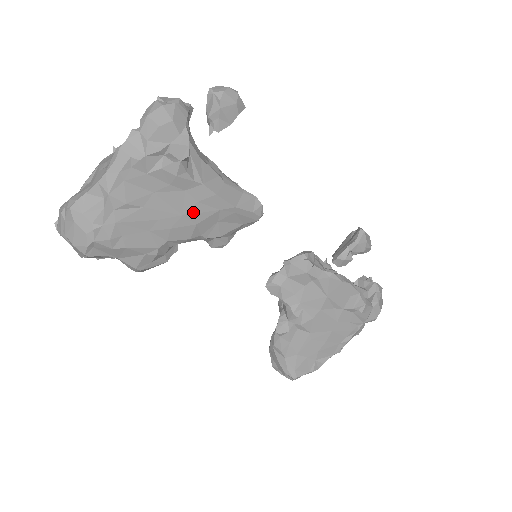
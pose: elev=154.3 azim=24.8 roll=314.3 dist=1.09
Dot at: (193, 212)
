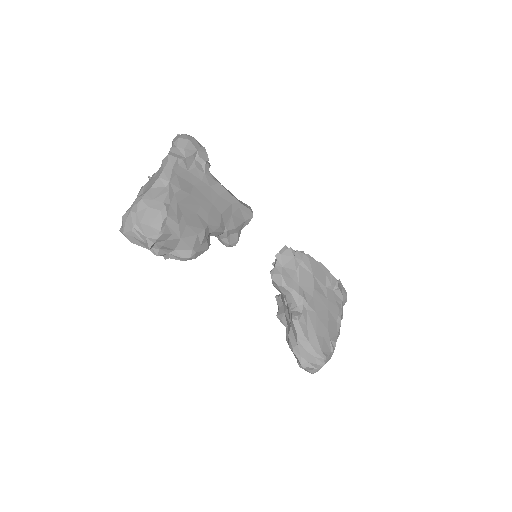
Dot at: (218, 203)
